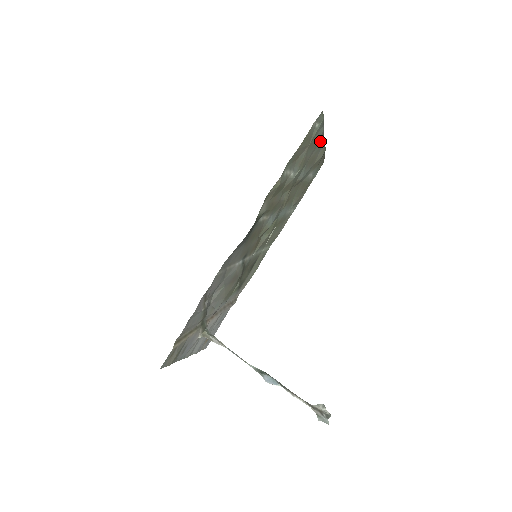
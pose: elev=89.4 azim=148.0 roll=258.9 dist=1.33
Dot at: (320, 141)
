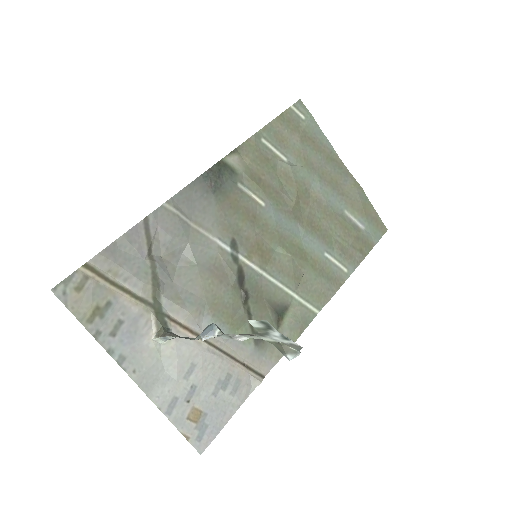
Dot at: (335, 161)
